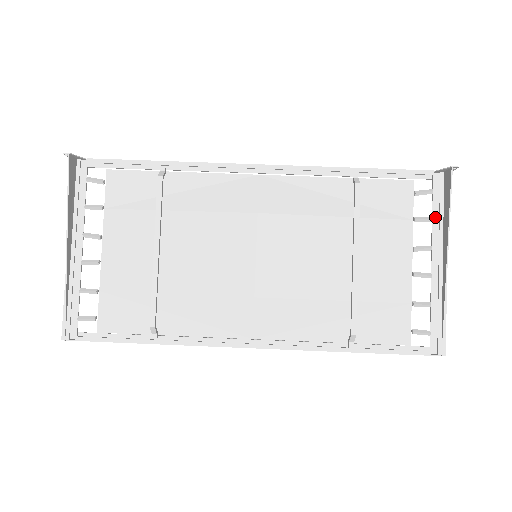
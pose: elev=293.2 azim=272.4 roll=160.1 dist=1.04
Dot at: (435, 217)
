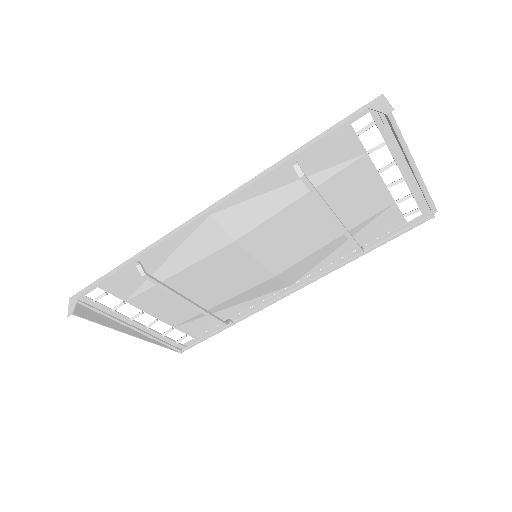
Dot at: (387, 140)
